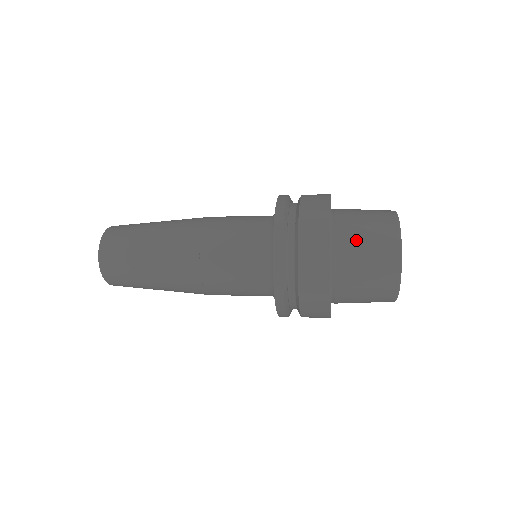
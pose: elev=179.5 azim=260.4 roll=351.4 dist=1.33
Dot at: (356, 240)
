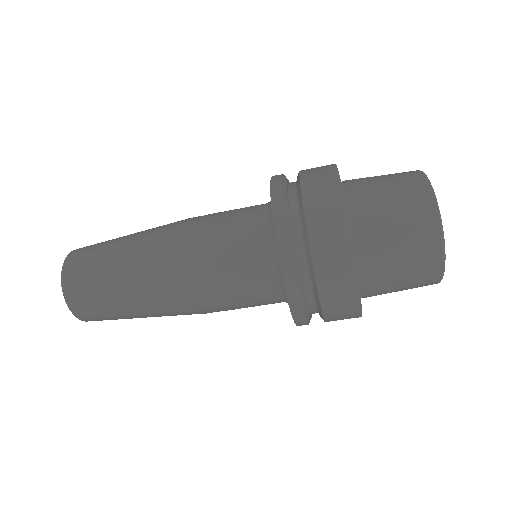
Dot at: occluded
